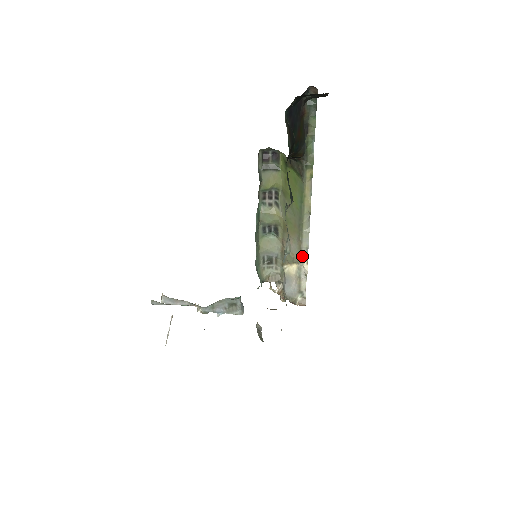
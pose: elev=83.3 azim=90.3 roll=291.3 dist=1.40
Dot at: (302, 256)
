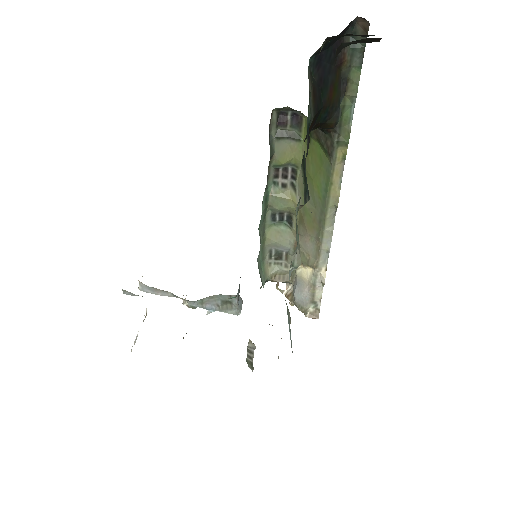
Dot at: (320, 260)
